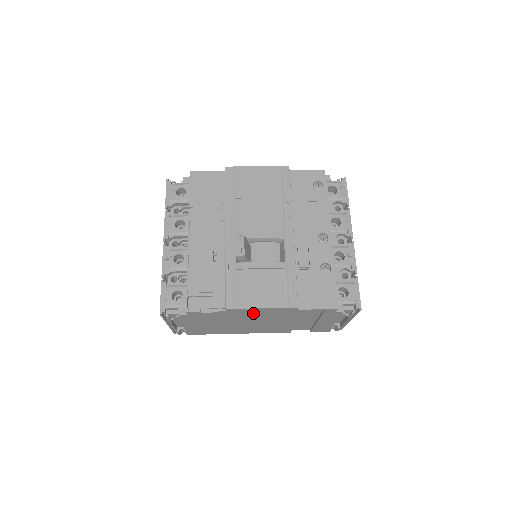
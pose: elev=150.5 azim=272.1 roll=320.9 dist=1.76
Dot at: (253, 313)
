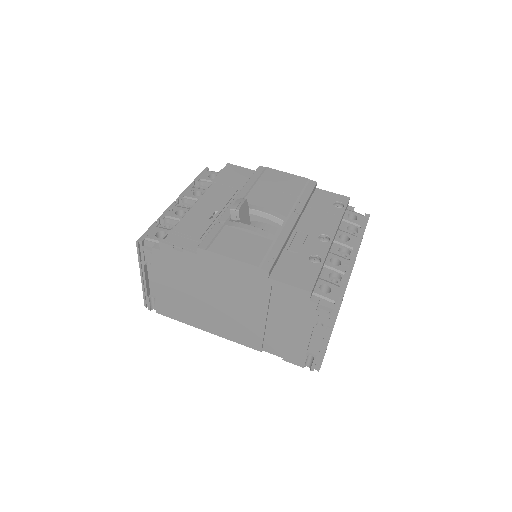
Dot at: (223, 271)
